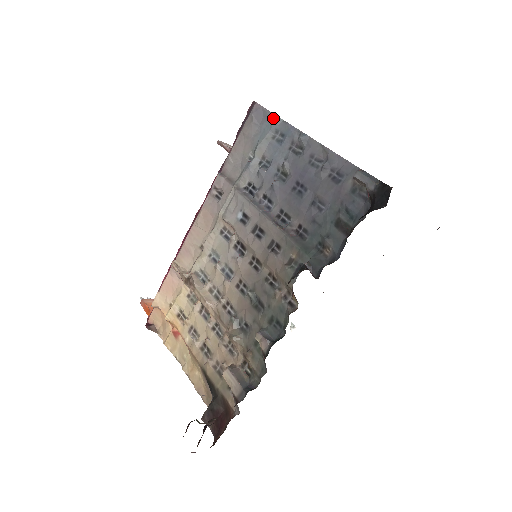
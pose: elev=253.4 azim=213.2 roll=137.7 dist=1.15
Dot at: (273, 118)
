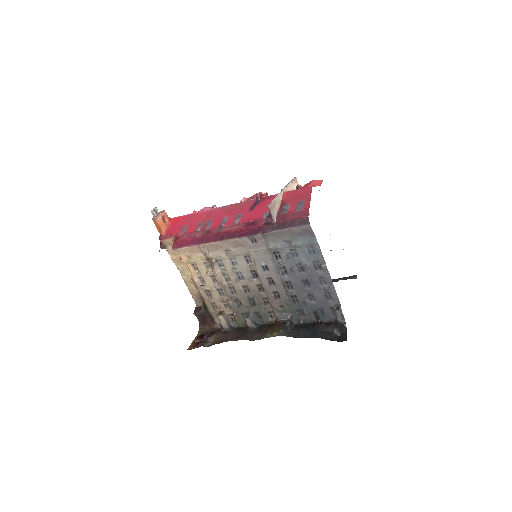
Dot at: (314, 241)
